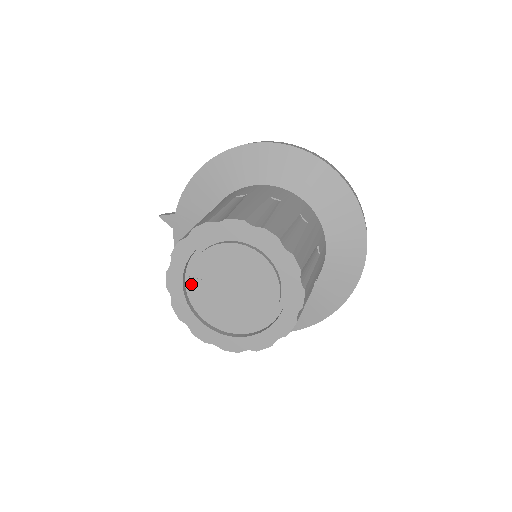
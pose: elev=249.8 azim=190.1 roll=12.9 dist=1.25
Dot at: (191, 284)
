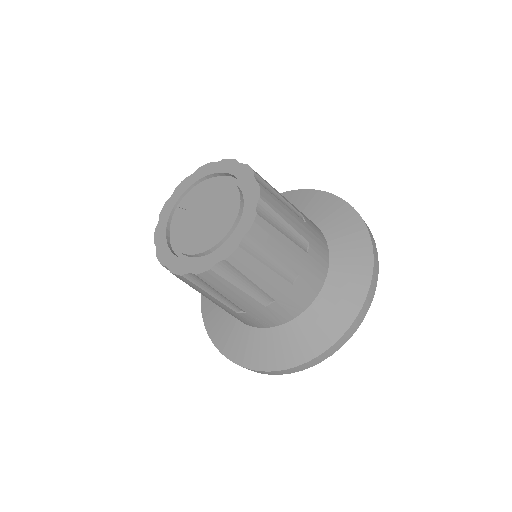
Dot at: (177, 211)
